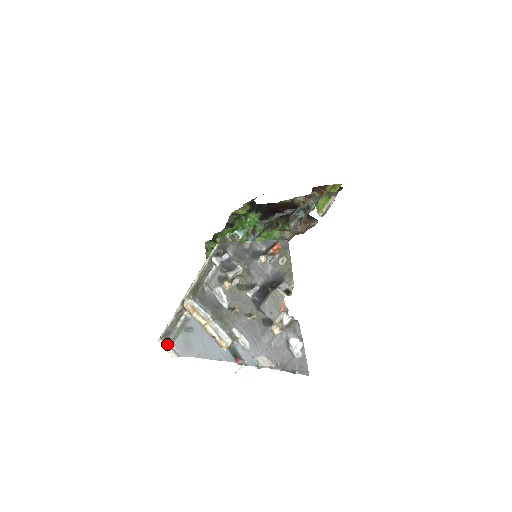
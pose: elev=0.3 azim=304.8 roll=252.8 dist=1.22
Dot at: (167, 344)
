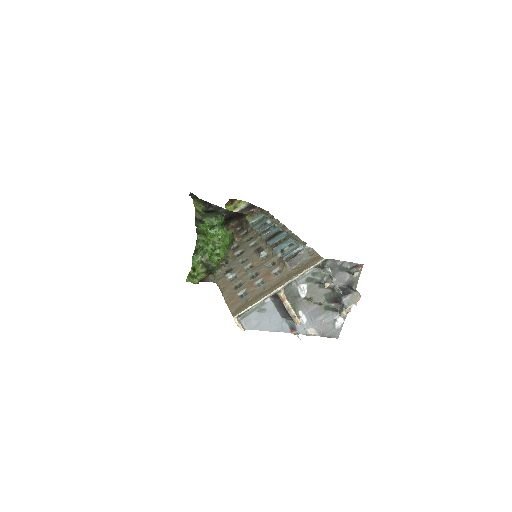
Dot at: (238, 321)
